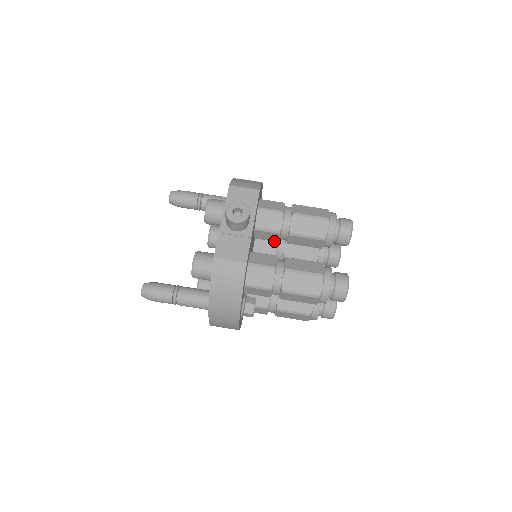
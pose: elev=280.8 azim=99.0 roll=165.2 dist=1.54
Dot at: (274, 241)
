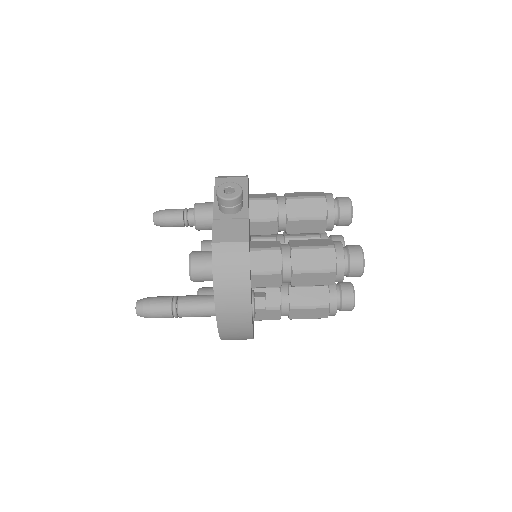
Dot at: (272, 234)
